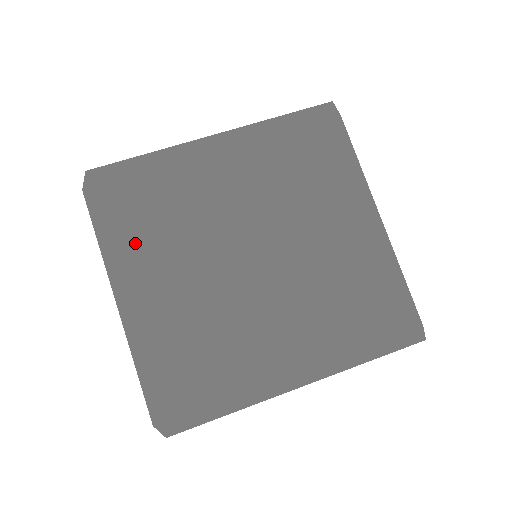
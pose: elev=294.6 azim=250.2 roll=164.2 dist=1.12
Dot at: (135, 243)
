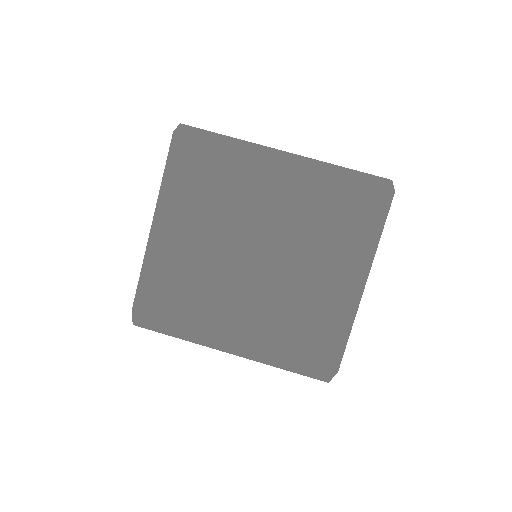
Dot at: (183, 196)
